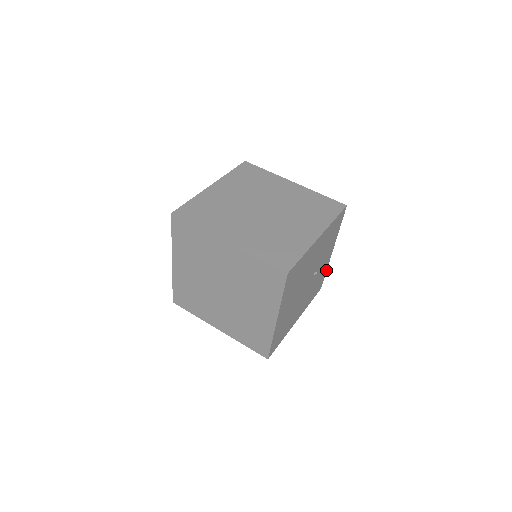
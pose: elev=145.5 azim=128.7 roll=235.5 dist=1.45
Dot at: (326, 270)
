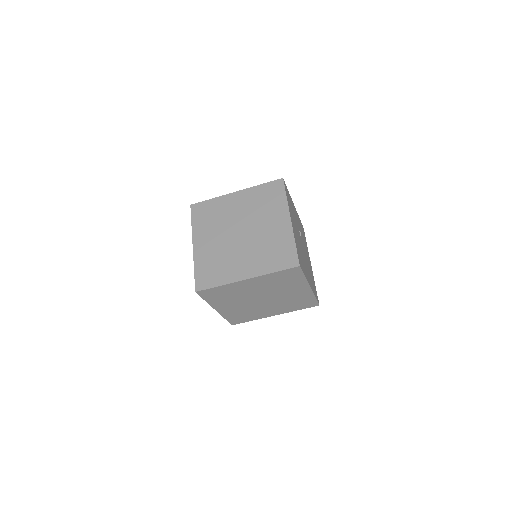
Dot at: occluded
